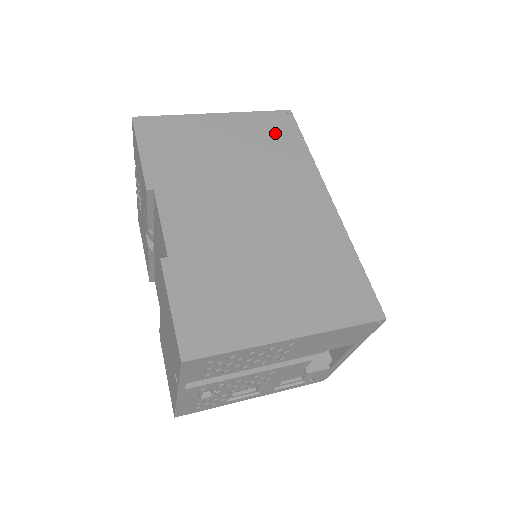
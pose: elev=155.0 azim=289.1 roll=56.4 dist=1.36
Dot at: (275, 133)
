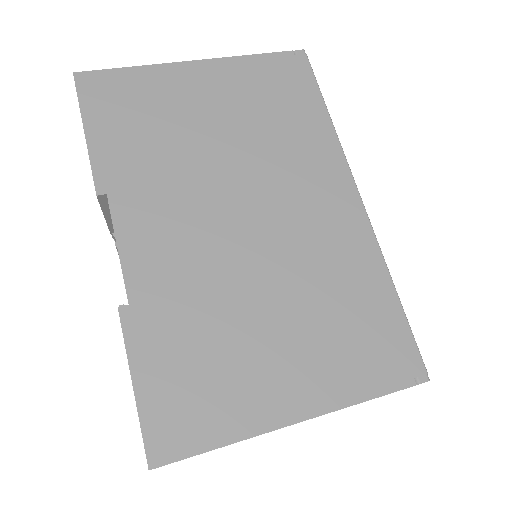
Dot at: (282, 90)
